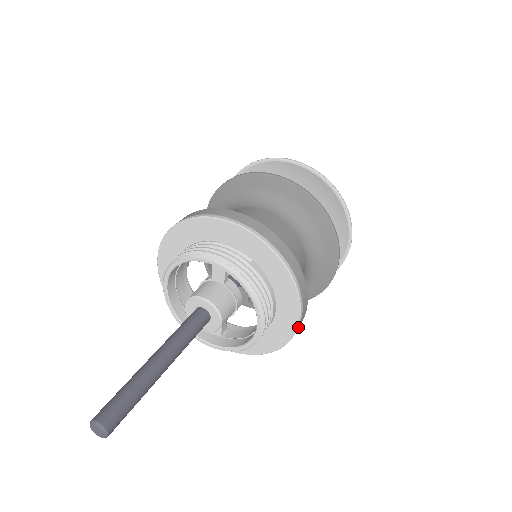
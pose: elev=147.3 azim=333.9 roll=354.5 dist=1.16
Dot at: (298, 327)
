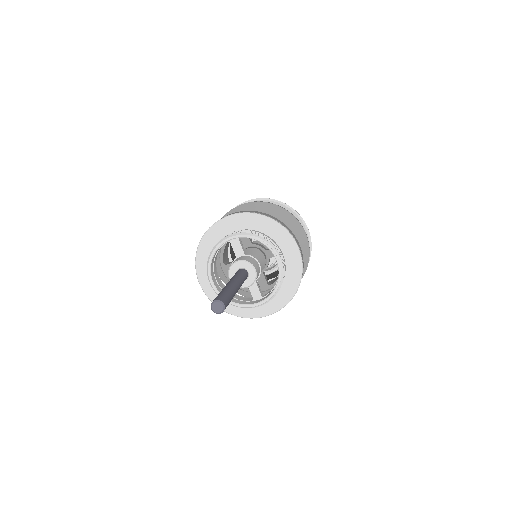
Dot at: (302, 257)
